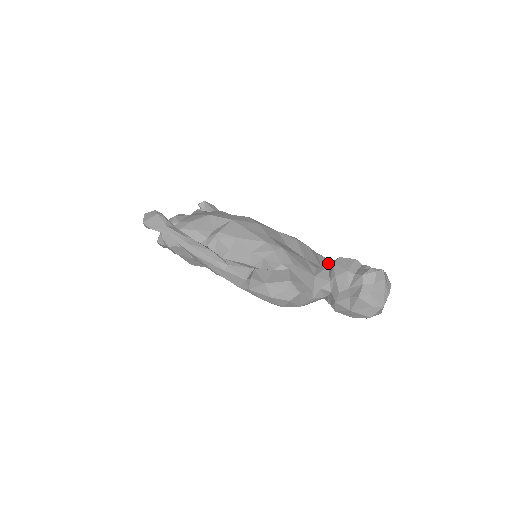
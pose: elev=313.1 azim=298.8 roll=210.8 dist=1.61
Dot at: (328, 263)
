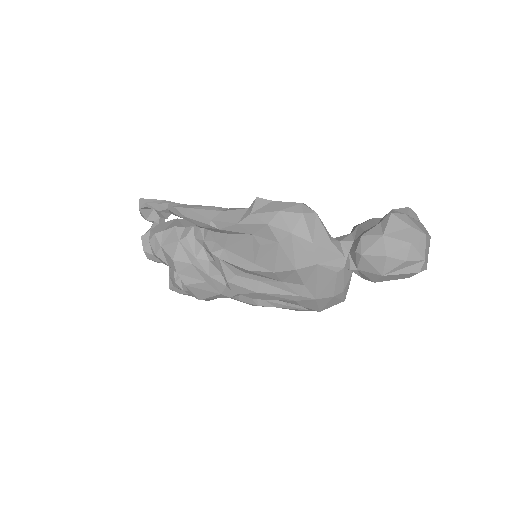
Dot at: occluded
